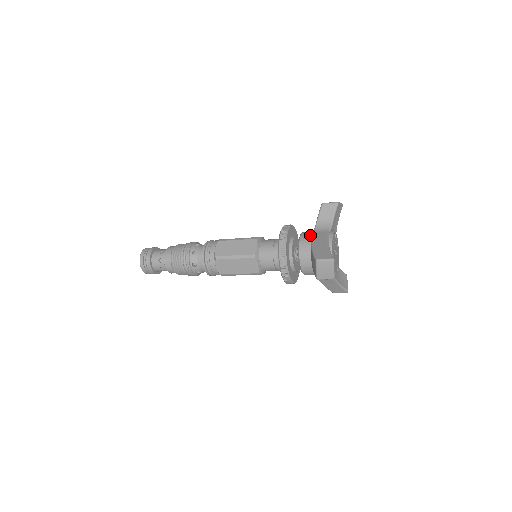
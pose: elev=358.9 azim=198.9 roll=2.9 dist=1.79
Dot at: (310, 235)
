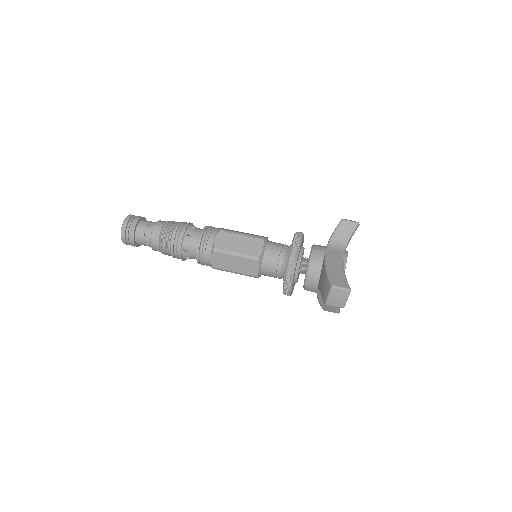
Dot at: (323, 251)
